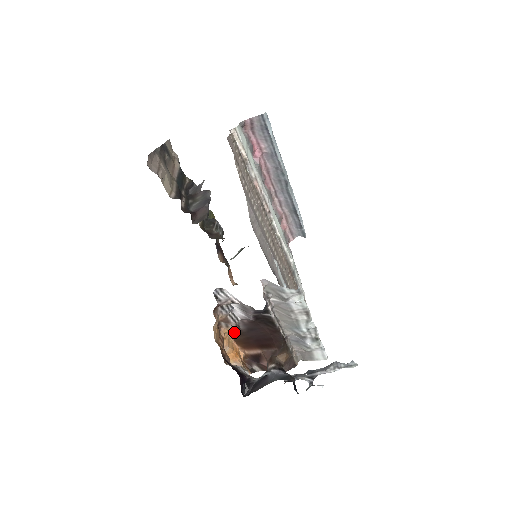
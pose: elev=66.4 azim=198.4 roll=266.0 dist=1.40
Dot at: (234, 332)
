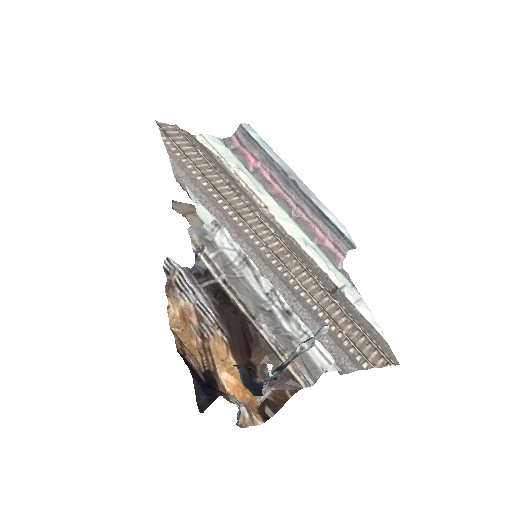
Dot at: (230, 349)
